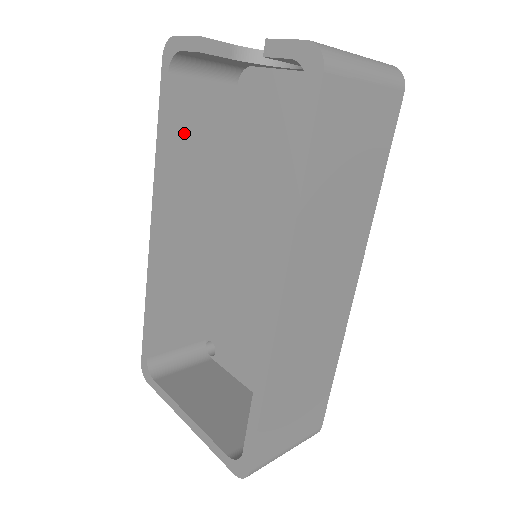
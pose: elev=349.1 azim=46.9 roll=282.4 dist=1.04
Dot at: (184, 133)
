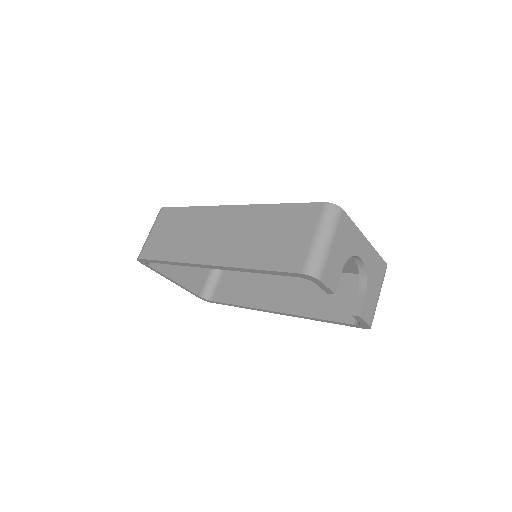
Dot at: occluded
